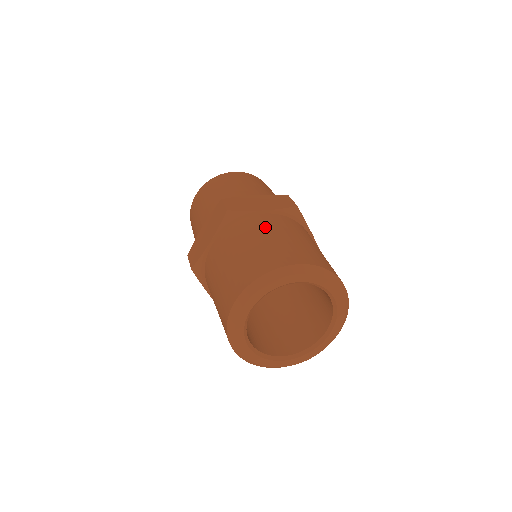
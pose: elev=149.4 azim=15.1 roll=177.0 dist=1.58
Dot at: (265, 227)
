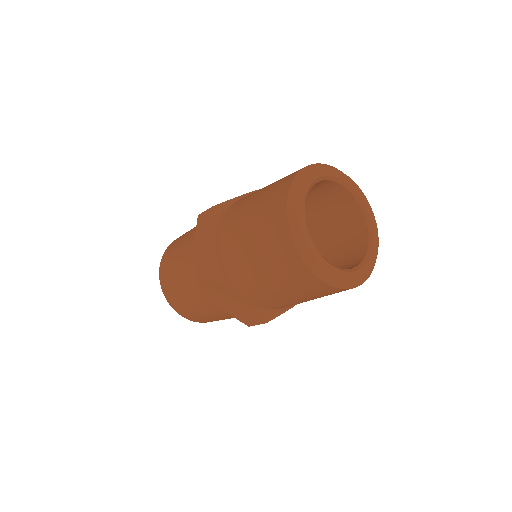
Dot at: (256, 191)
